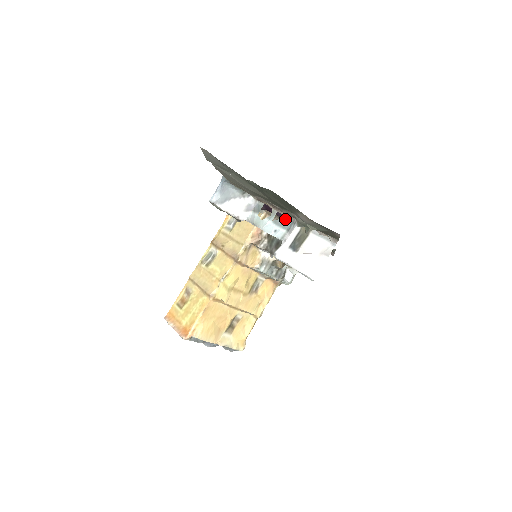
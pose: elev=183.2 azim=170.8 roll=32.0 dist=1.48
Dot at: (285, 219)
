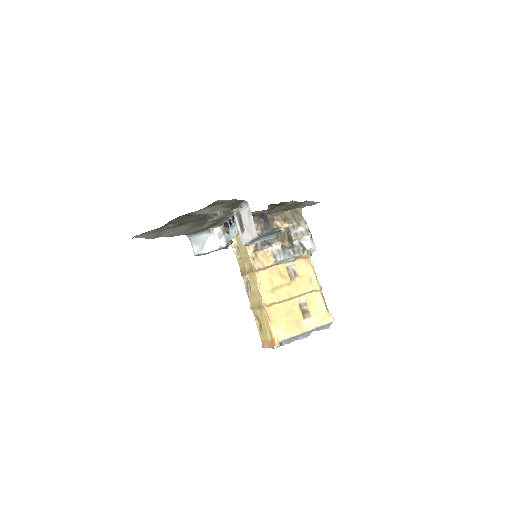
Dot at: occluded
